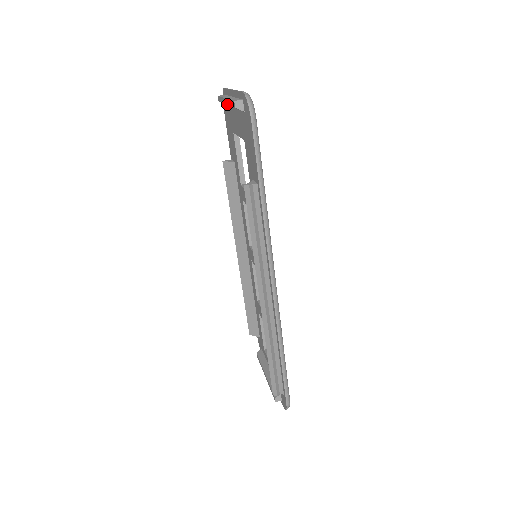
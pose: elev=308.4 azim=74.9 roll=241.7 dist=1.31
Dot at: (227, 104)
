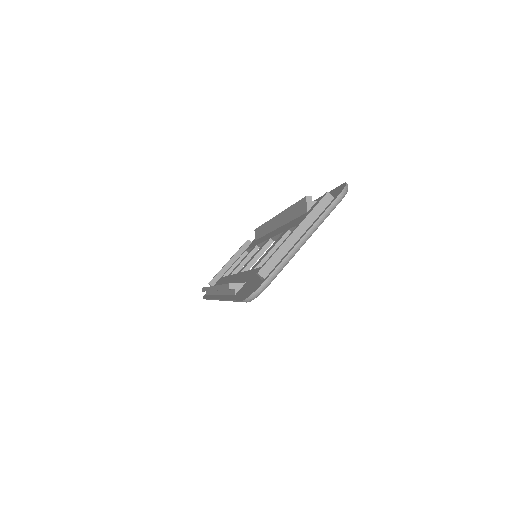
Dot at: (286, 238)
